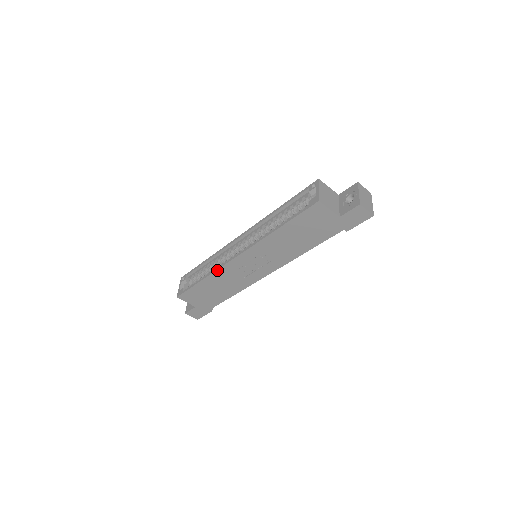
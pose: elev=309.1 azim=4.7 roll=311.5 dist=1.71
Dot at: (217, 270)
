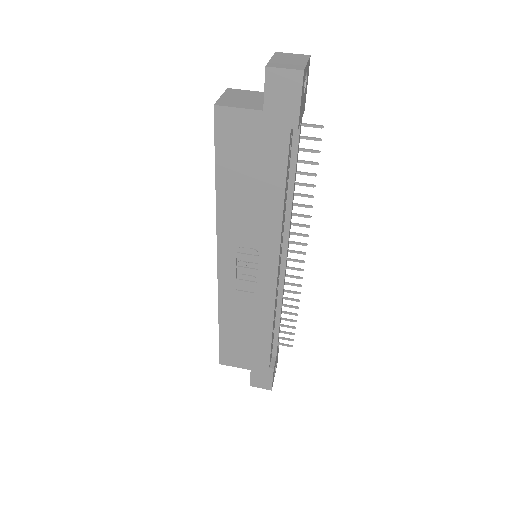
Dot at: (219, 298)
